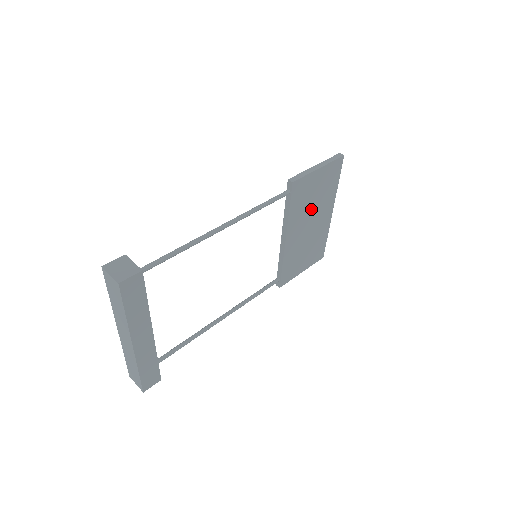
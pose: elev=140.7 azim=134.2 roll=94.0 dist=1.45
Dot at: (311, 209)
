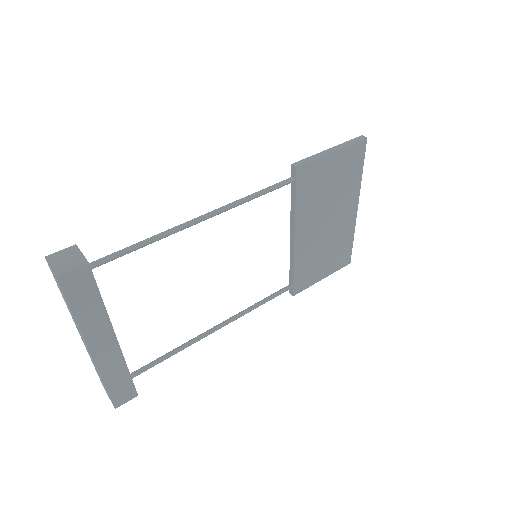
Dot at: (327, 203)
